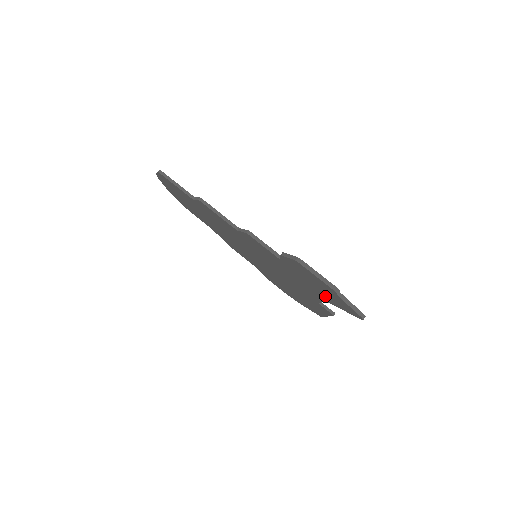
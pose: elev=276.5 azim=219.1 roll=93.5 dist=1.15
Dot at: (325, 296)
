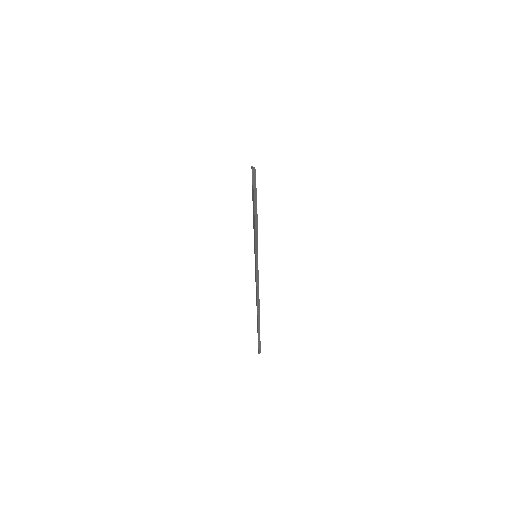
Dot at: occluded
